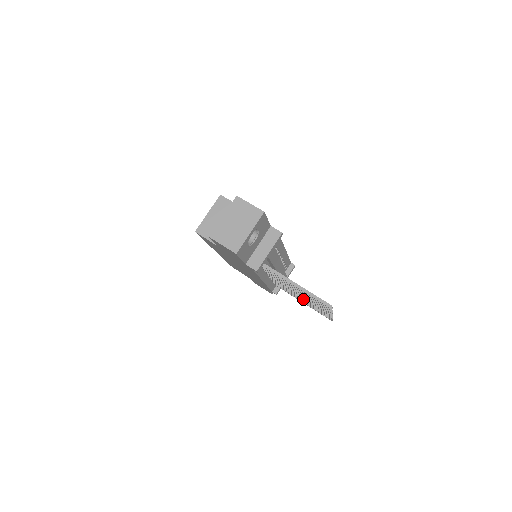
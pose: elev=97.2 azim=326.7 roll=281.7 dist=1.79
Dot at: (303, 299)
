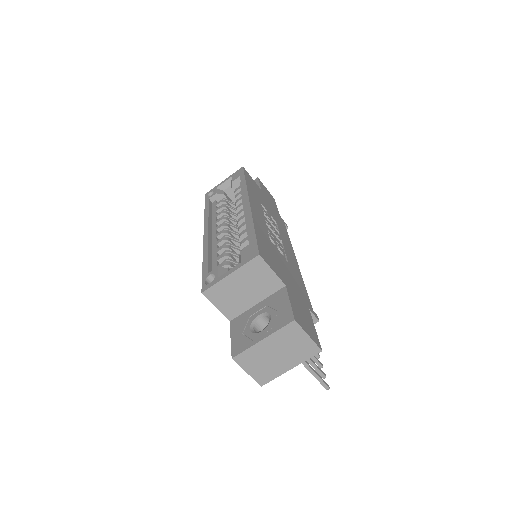
Dot at: occluded
